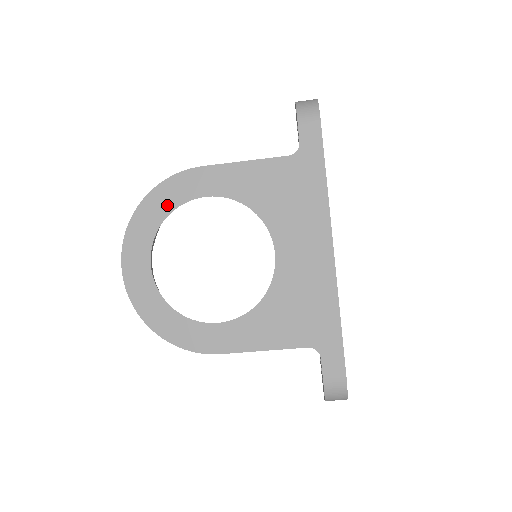
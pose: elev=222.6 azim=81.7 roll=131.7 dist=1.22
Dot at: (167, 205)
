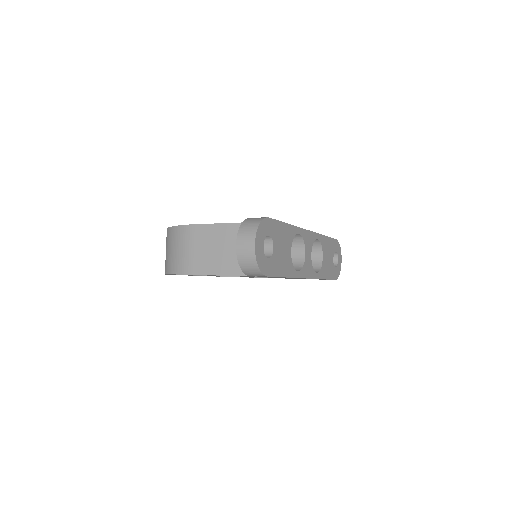
Dot at: occluded
